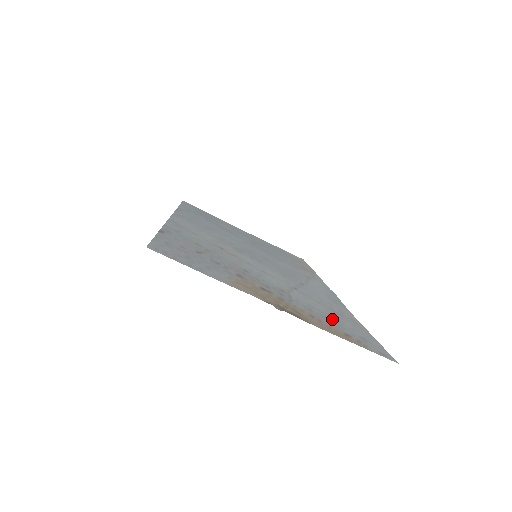
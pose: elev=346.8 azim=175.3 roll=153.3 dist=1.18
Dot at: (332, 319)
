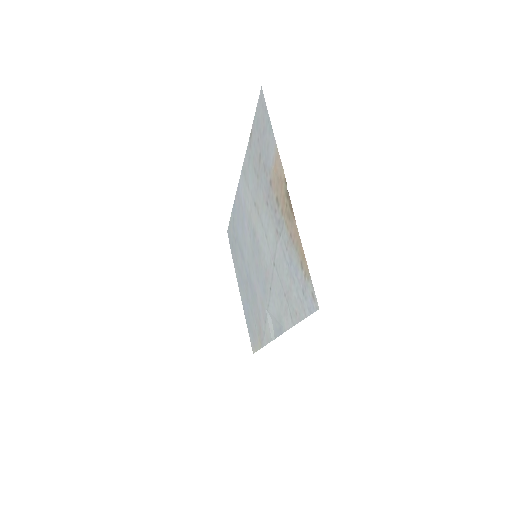
Dot at: (292, 270)
